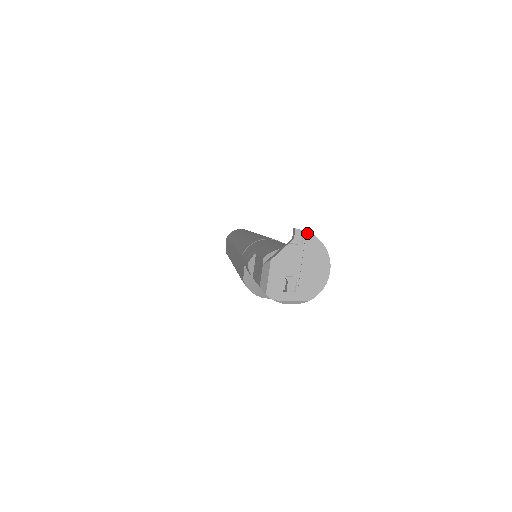
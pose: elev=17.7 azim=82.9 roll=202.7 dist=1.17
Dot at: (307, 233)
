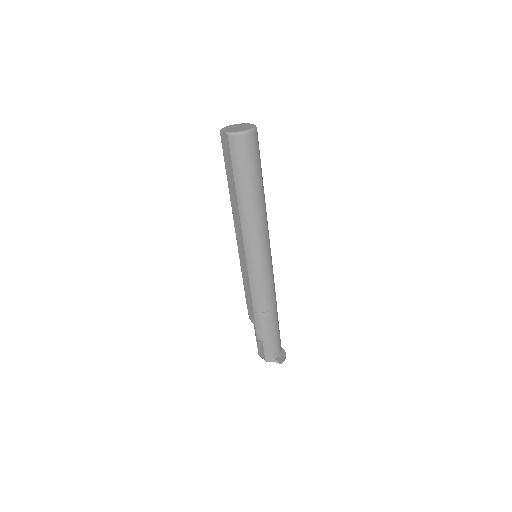
Dot at: occluded
